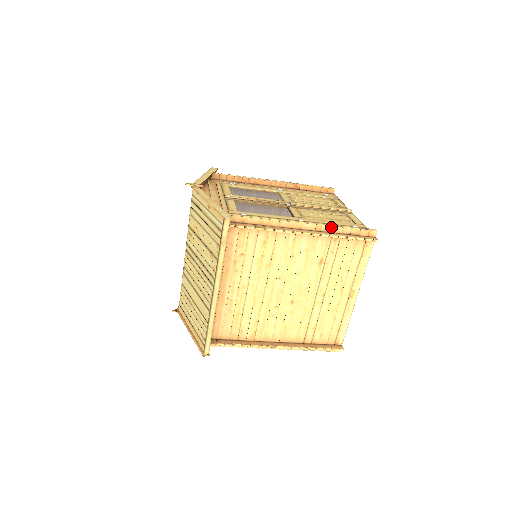
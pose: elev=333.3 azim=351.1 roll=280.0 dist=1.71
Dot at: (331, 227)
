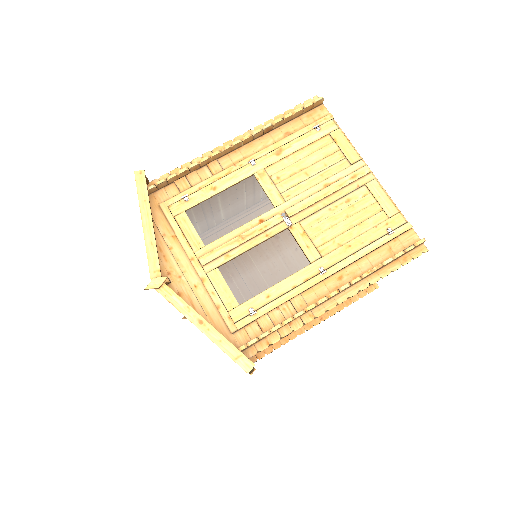
Dot at: (369, 274)
